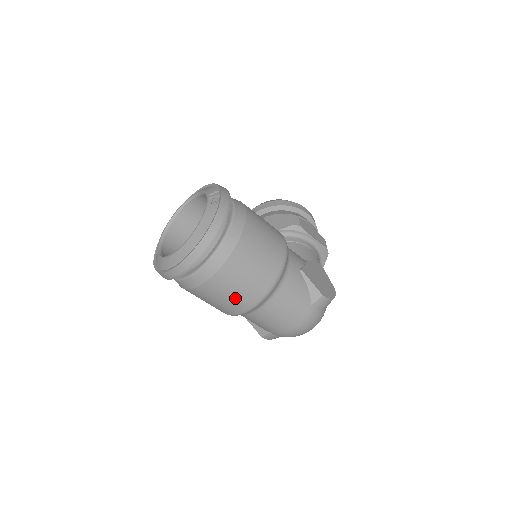
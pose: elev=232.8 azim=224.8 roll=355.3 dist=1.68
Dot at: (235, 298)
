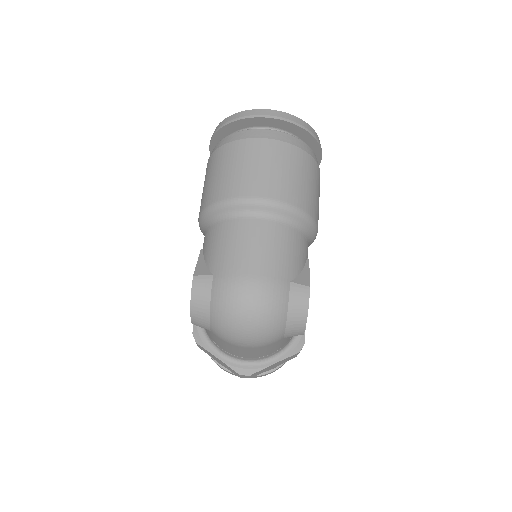
Dot at: (259, 175)
